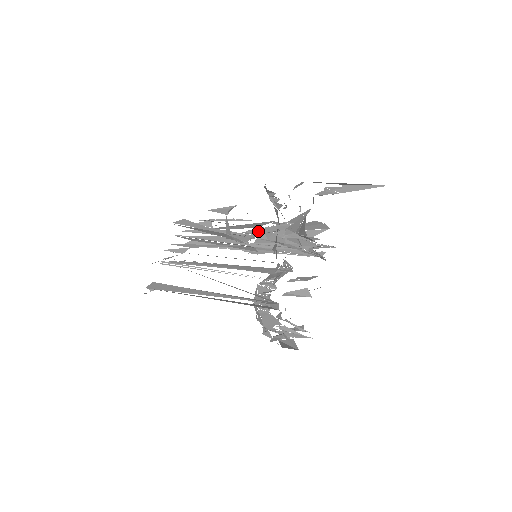
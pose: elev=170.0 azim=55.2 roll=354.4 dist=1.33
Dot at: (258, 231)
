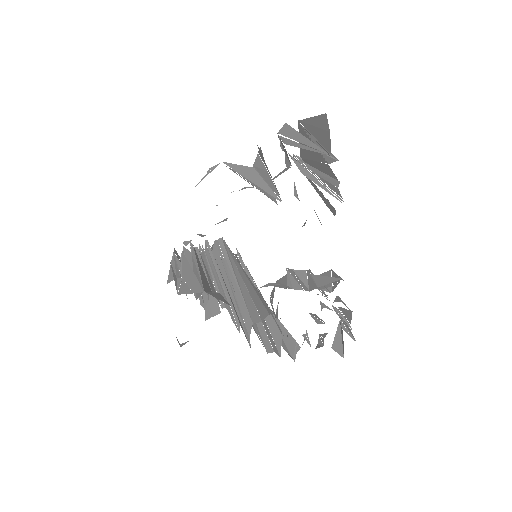
Dot at: (281, 144)
